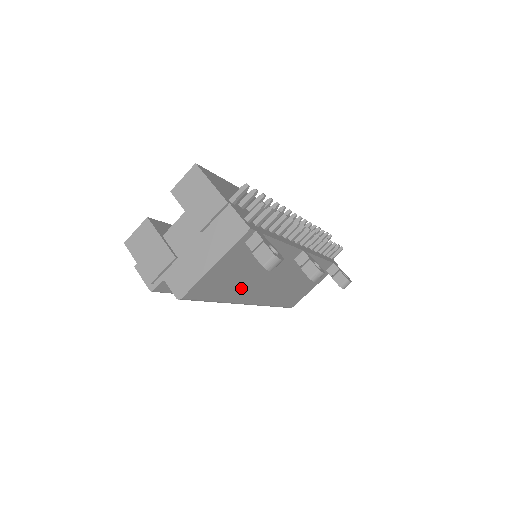
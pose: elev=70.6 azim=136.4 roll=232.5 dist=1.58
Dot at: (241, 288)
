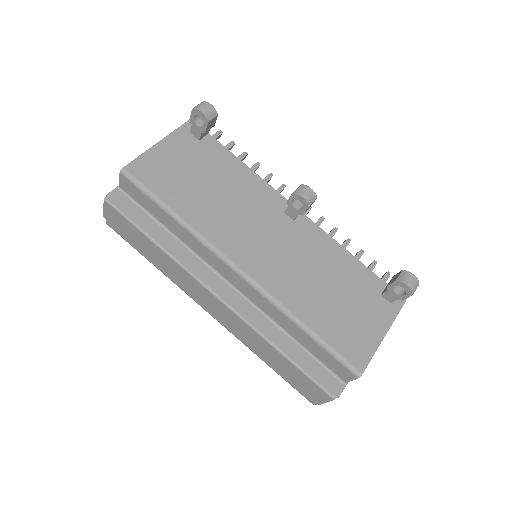
Dot at: (210, 214)
